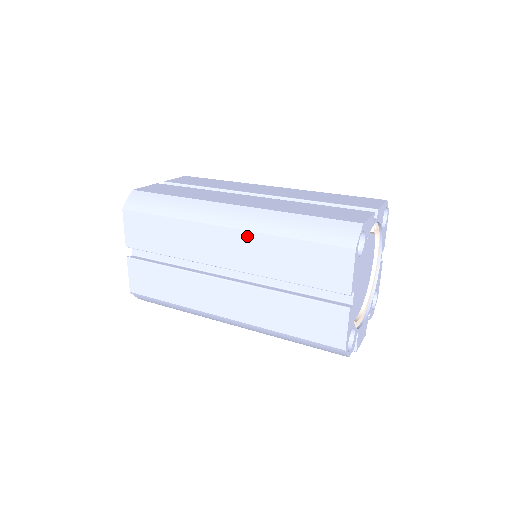
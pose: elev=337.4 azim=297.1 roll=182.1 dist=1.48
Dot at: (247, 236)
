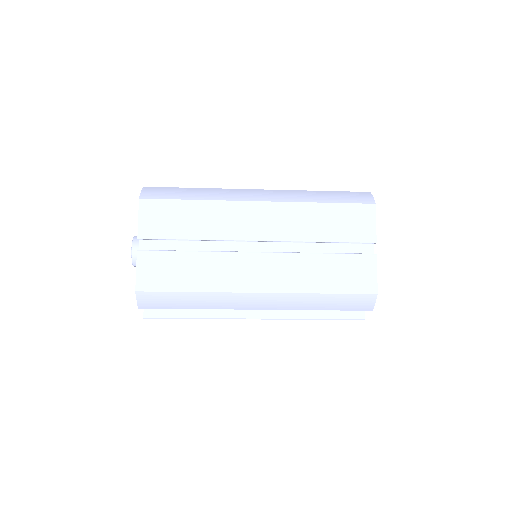
Dot at: (282, 206)
